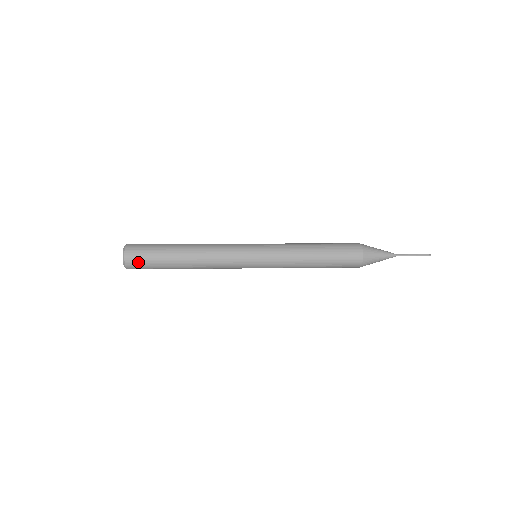
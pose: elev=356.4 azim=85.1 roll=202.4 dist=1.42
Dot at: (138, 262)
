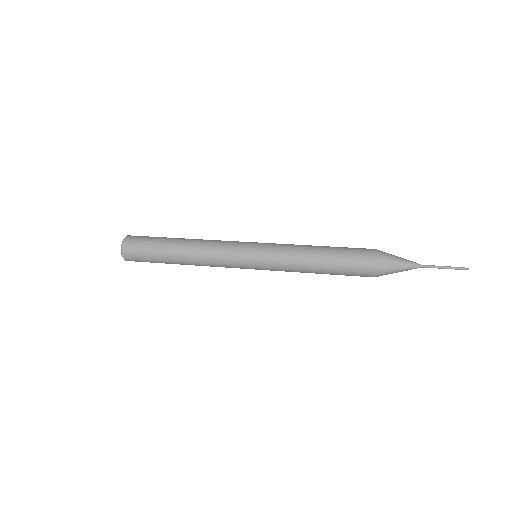
Dot at: (136, 259)
